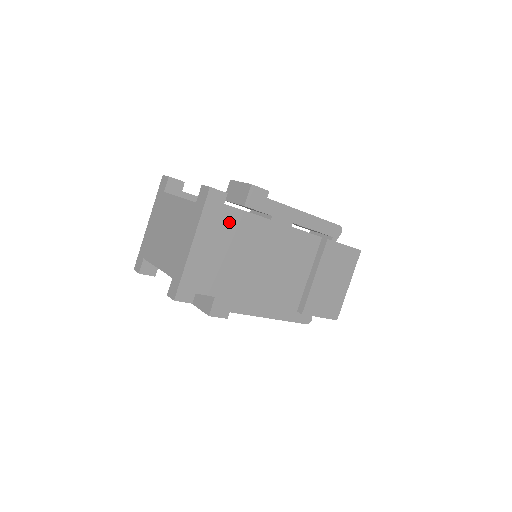
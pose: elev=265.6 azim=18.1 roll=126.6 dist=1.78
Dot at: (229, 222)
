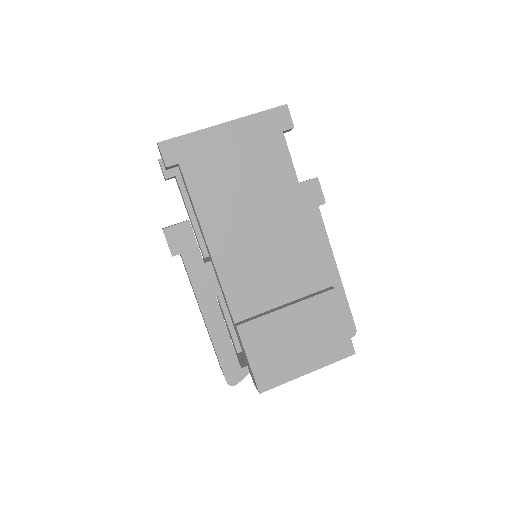
Dot at: (270, 150)
